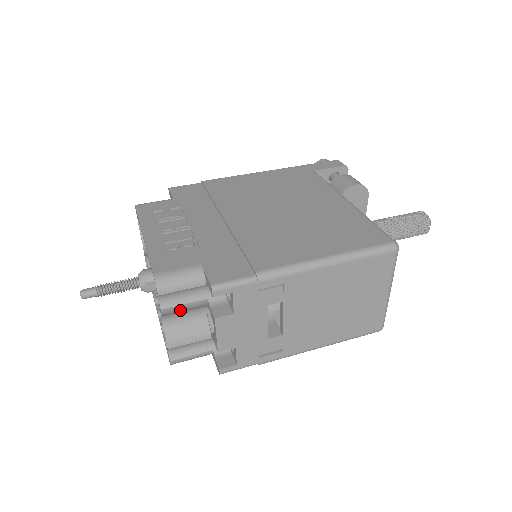
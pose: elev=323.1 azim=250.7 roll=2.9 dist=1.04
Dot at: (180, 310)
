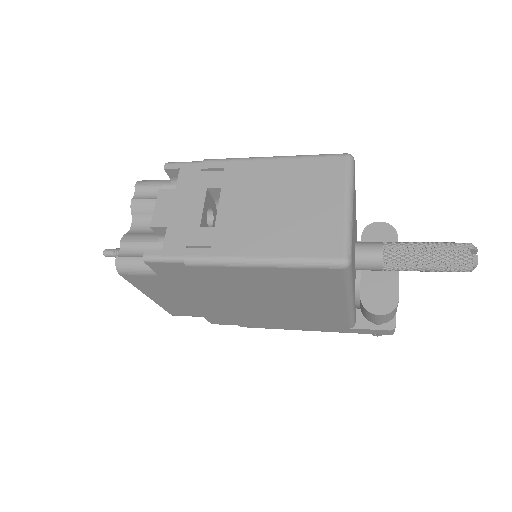
Dot at: (146, 208)
